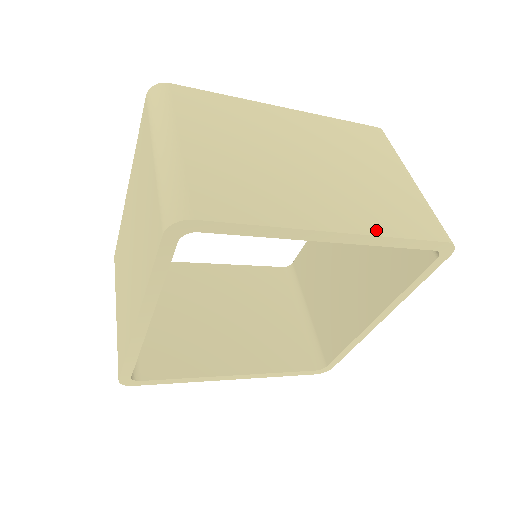
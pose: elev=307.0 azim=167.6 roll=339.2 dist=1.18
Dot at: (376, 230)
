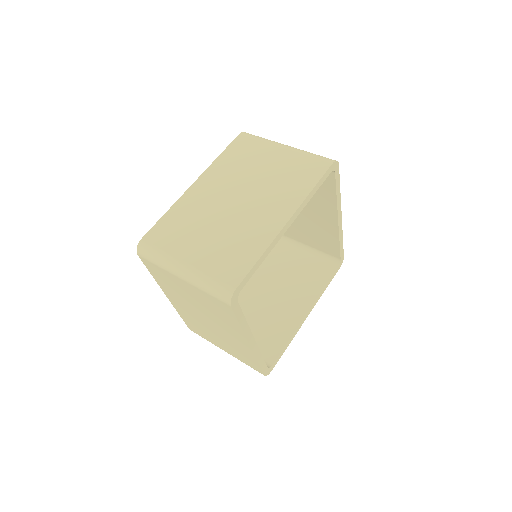
Dot at: occluded
